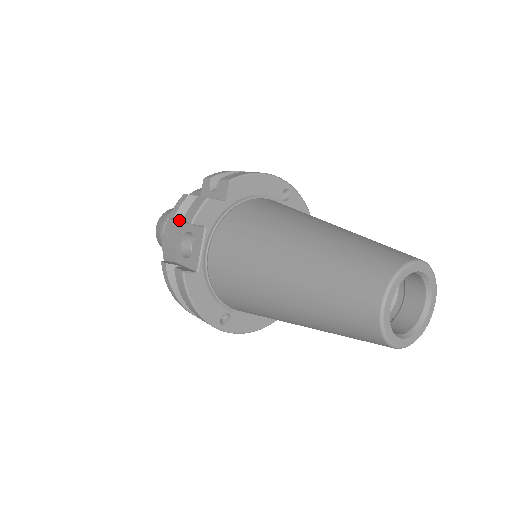
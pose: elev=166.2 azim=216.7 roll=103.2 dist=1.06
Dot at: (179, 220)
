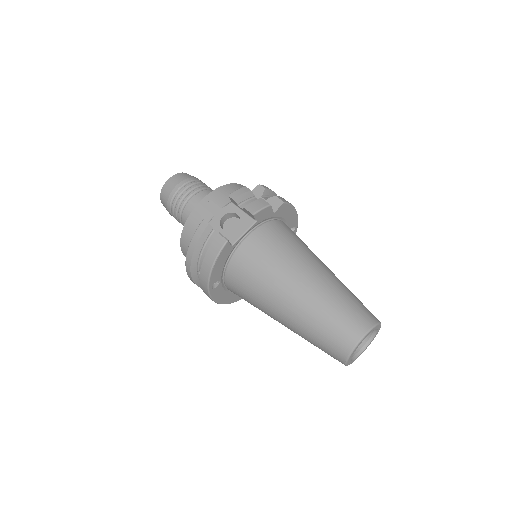
Dot at: (237, 202)
